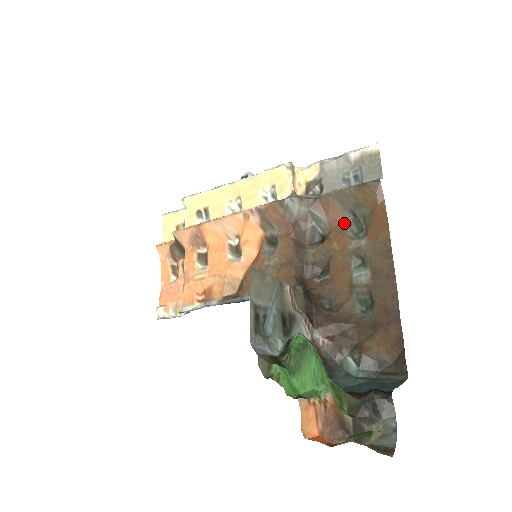
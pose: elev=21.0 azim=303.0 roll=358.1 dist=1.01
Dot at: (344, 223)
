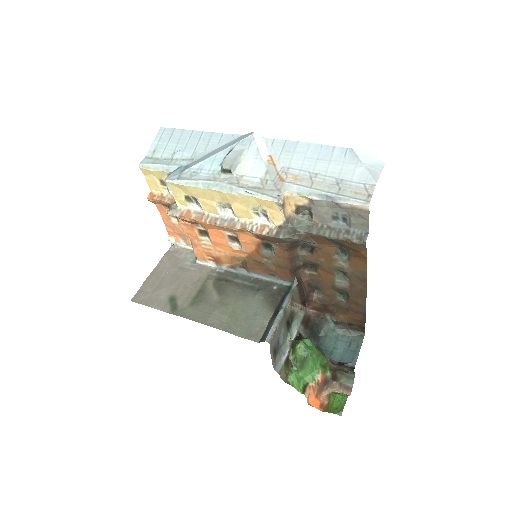
Dot at: (331, 248)
